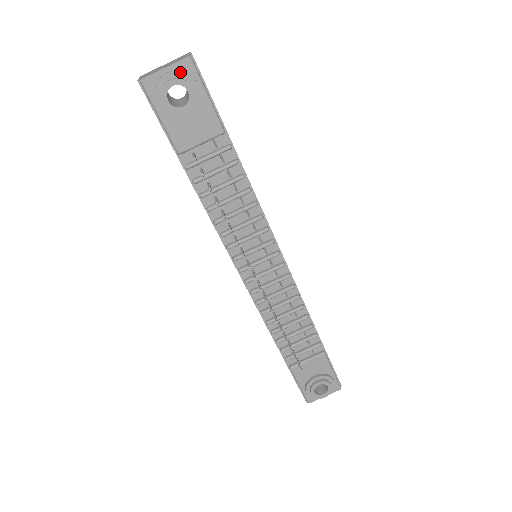
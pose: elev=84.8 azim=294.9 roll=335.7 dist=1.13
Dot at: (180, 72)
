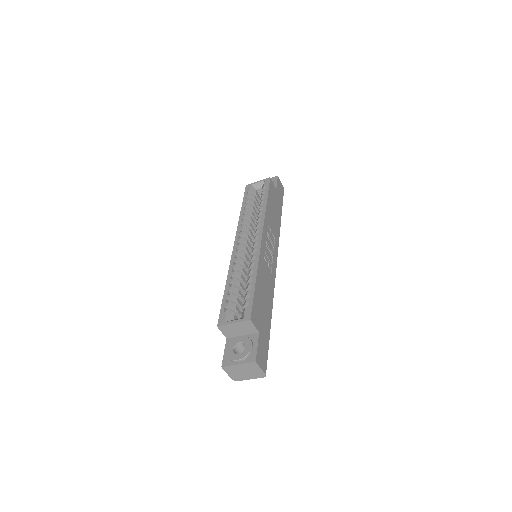
Dot at: occluded
